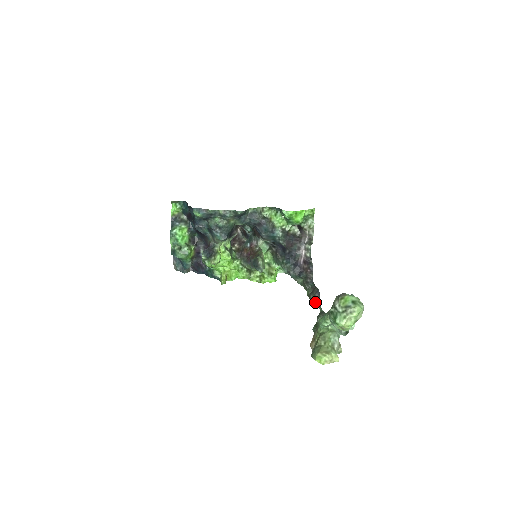
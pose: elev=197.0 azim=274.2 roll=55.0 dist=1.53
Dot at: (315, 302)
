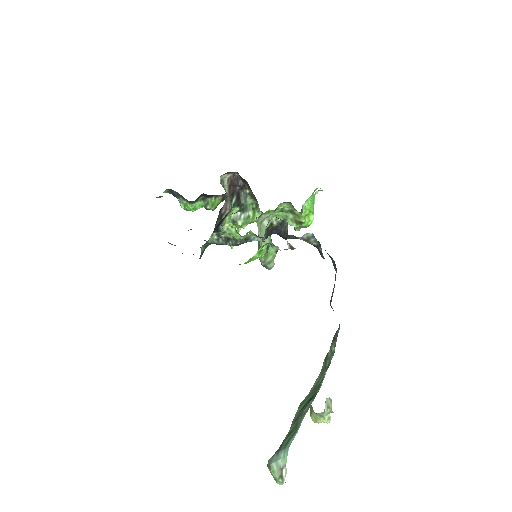
Dot at: occluded
